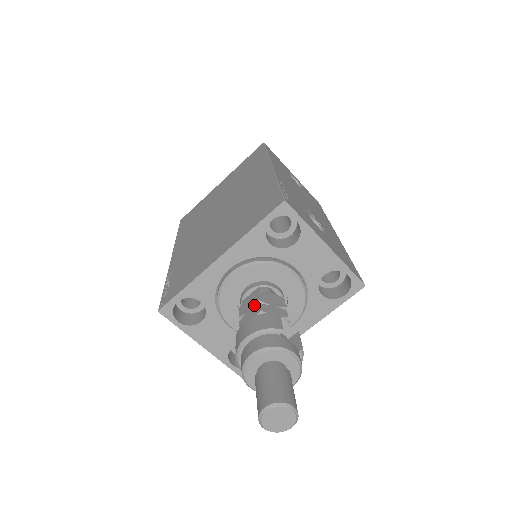
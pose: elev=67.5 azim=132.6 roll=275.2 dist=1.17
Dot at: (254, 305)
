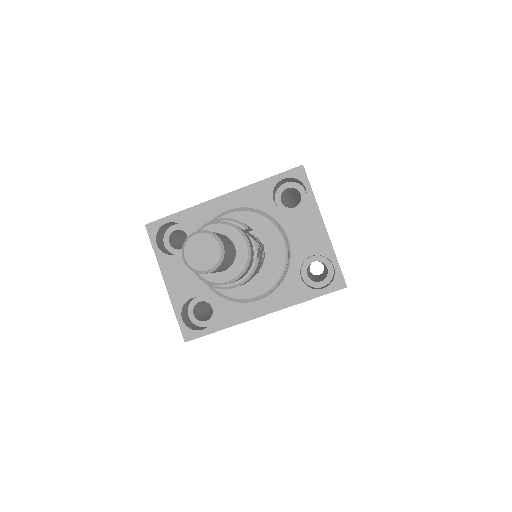
Dot at: occluded
